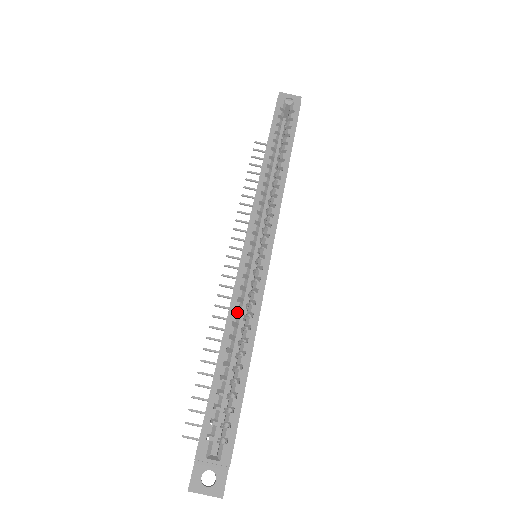
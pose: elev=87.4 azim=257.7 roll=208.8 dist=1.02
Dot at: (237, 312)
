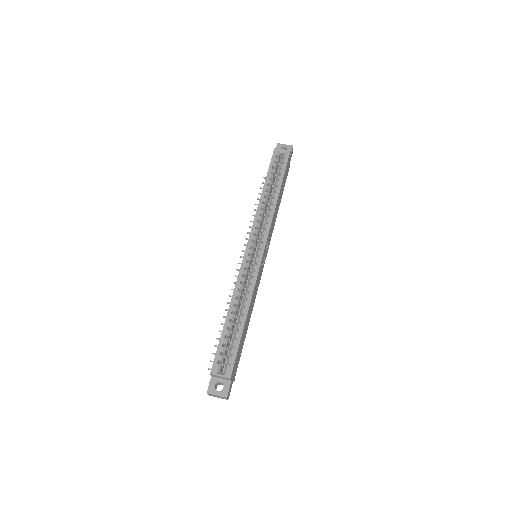
Dot at: (240, 291)
